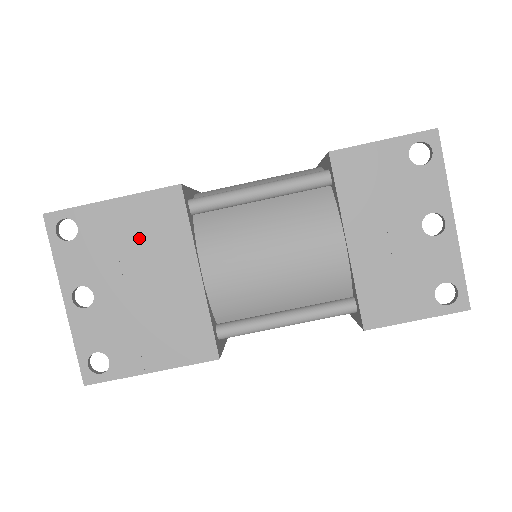
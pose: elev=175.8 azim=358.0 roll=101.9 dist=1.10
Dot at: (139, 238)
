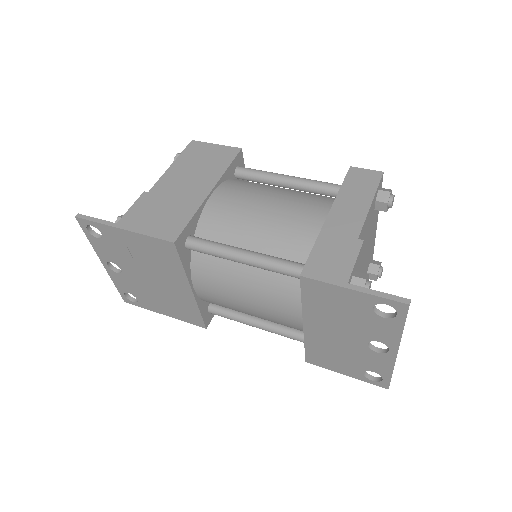
Dot at: (146, 257)
